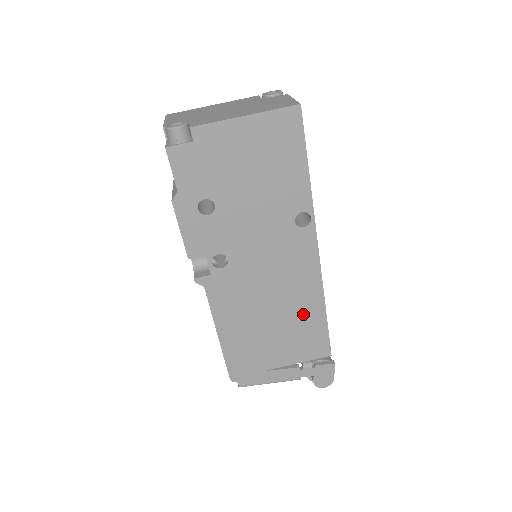
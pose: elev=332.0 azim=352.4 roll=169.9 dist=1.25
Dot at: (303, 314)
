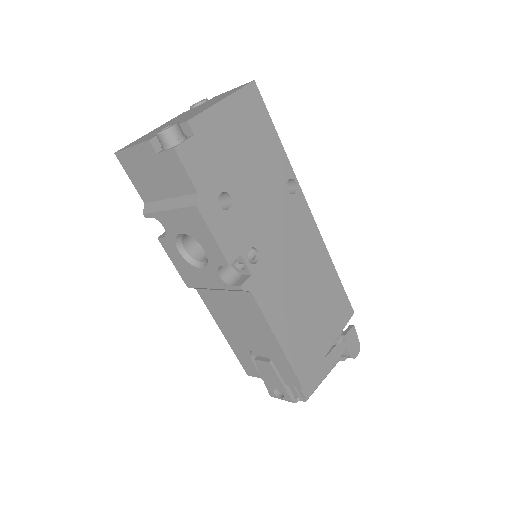
Dot at: (324, 281)
